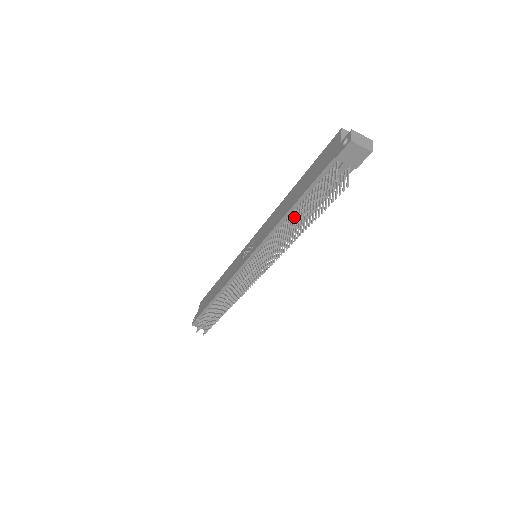
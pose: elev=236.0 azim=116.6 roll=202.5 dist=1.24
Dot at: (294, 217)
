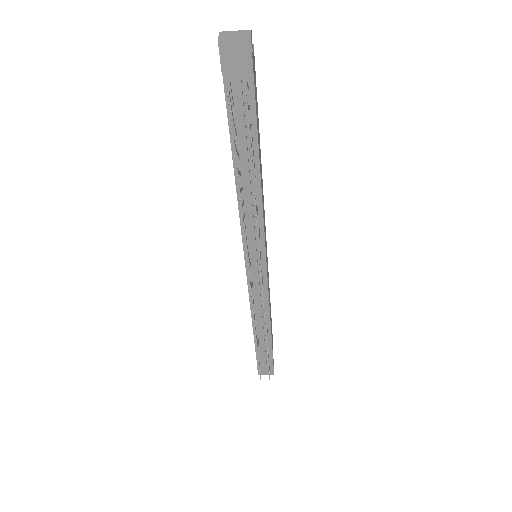
Dot at: occluded
